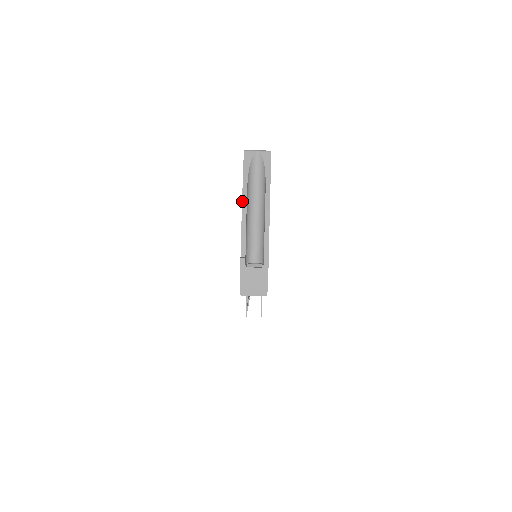
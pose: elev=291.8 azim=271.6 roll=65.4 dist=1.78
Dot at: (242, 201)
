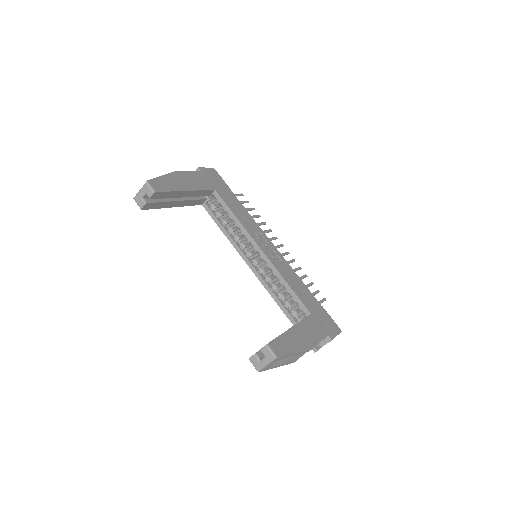
Dot at: occluded
